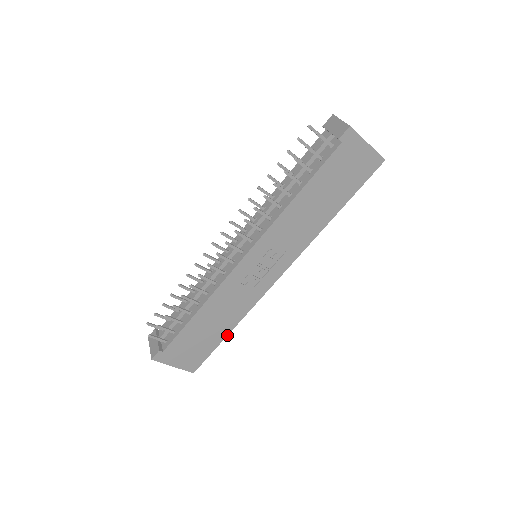
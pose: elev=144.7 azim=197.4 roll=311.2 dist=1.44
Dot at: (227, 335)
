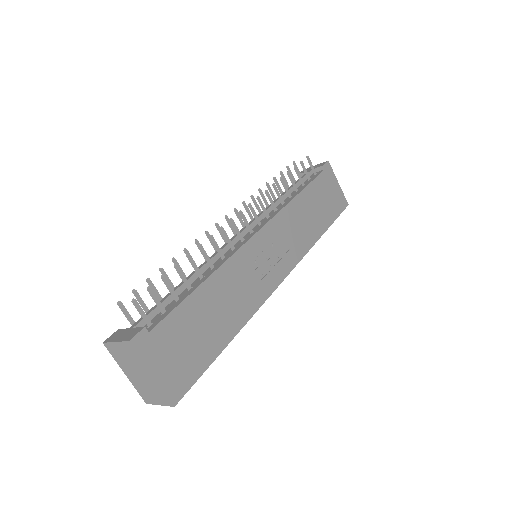
Dot at: (227, 344)
